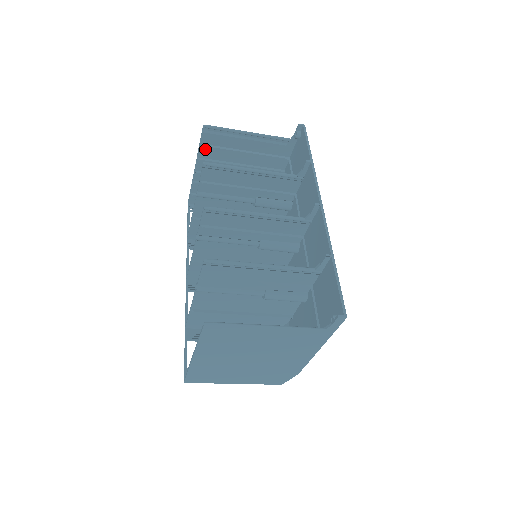
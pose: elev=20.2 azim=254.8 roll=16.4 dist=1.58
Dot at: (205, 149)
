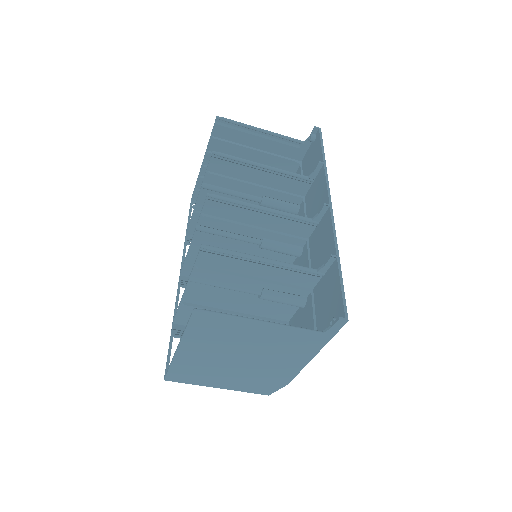
Dot at: (216, 142)
